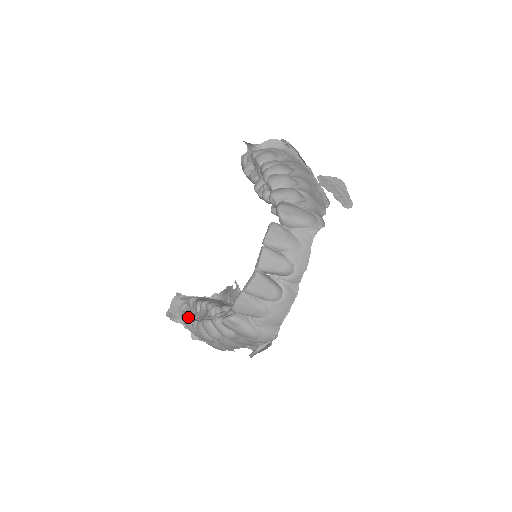
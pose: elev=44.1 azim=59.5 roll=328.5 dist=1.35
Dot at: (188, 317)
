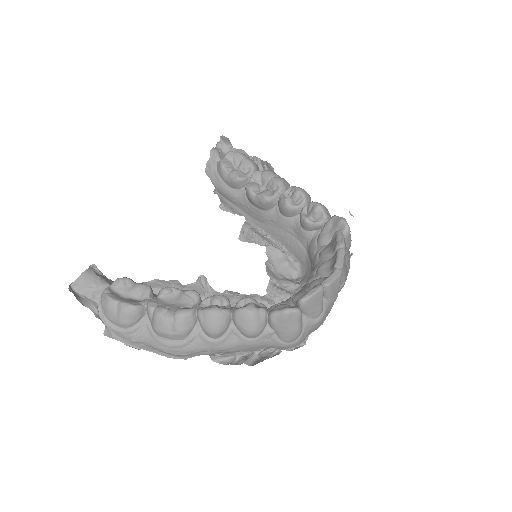
Dot at: (131, 301)
